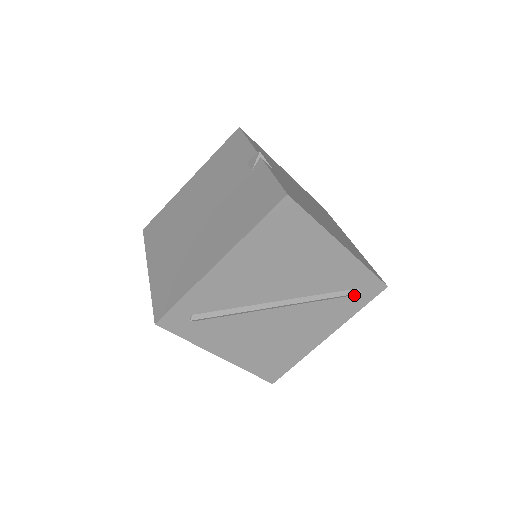
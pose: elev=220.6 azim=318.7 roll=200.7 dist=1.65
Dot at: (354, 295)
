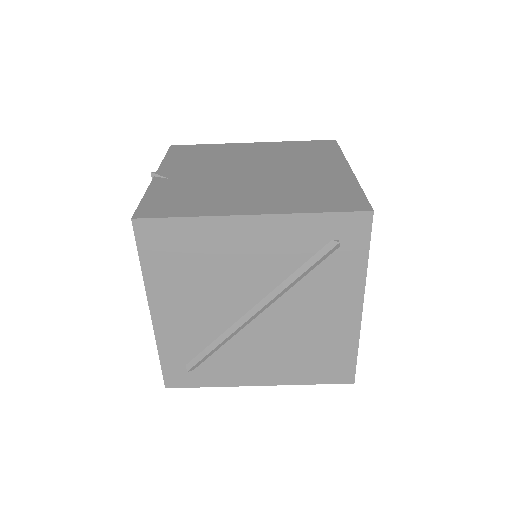
Dot at: (337, 249)
